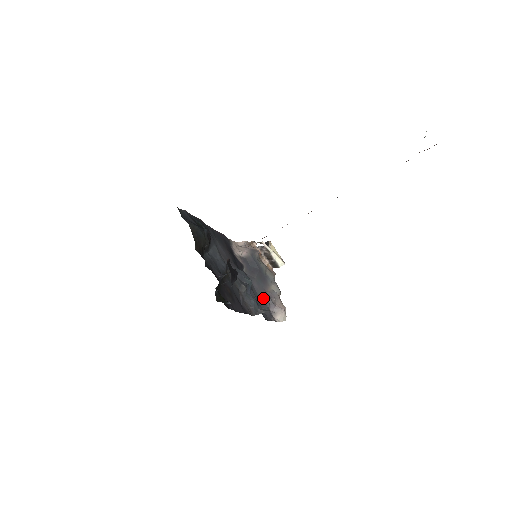
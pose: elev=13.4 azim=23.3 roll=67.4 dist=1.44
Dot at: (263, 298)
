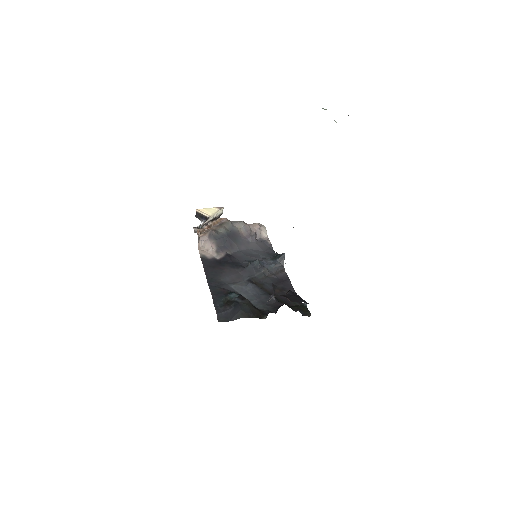
Dot at: (251, 243)
